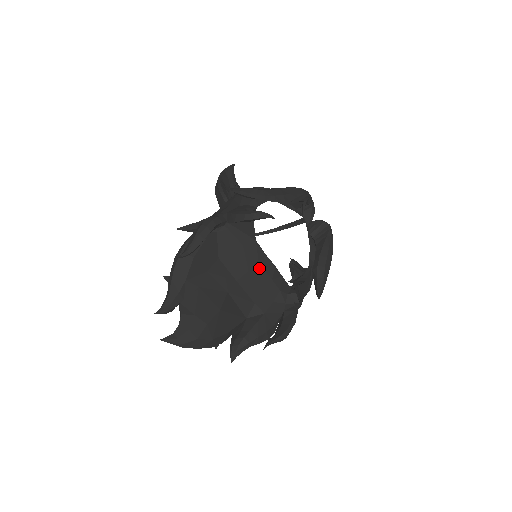
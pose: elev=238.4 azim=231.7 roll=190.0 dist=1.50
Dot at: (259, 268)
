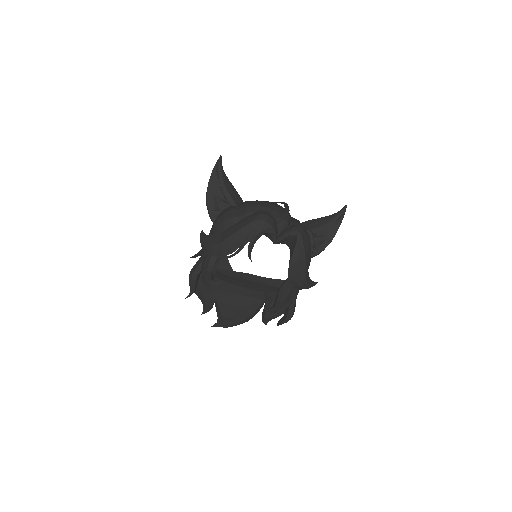
Dot at: (250, 281)
